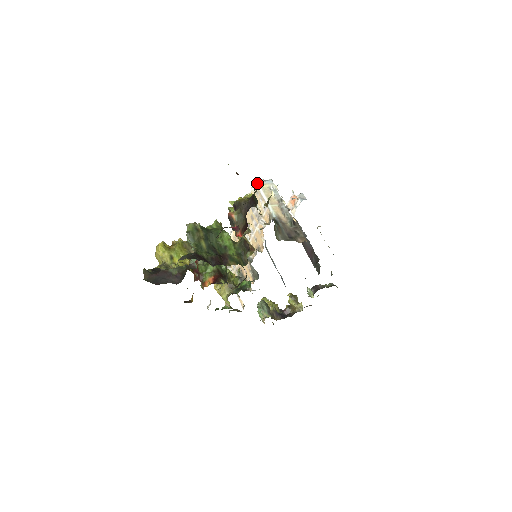
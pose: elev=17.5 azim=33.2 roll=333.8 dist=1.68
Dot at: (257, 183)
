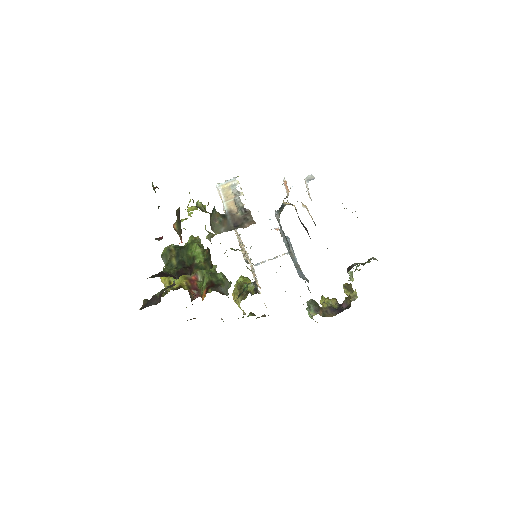
Dot at: (217, 186)
